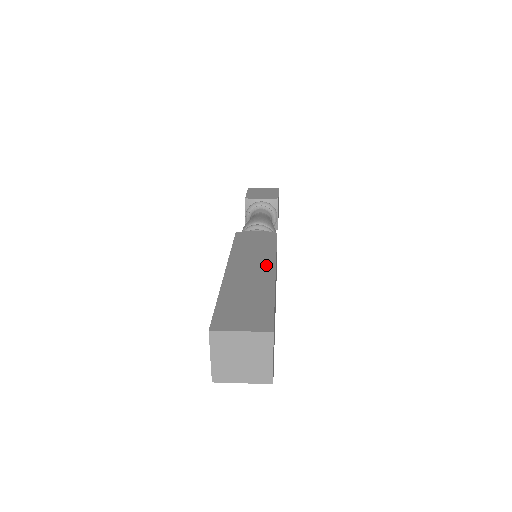
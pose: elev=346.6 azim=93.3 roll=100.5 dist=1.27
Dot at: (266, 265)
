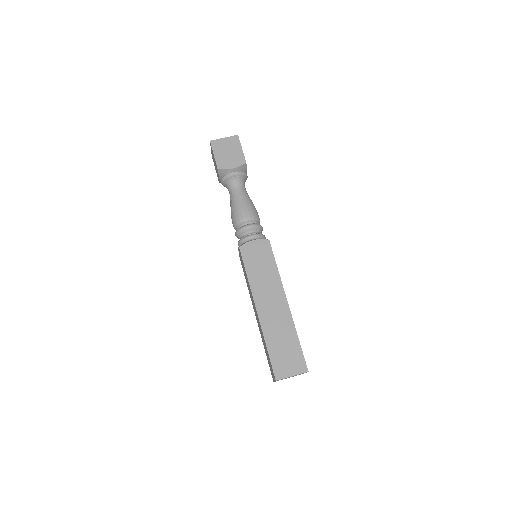
Dot at: (279, 296)
